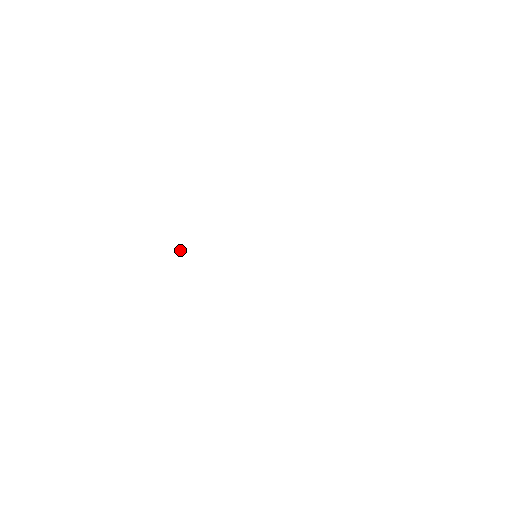
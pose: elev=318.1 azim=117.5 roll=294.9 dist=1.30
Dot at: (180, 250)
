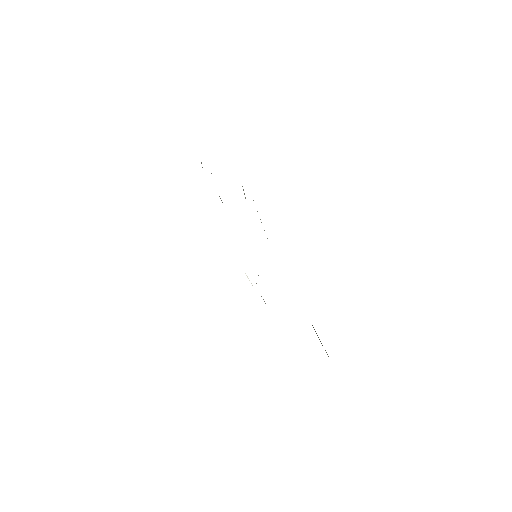
Dot at: (247, 277)
